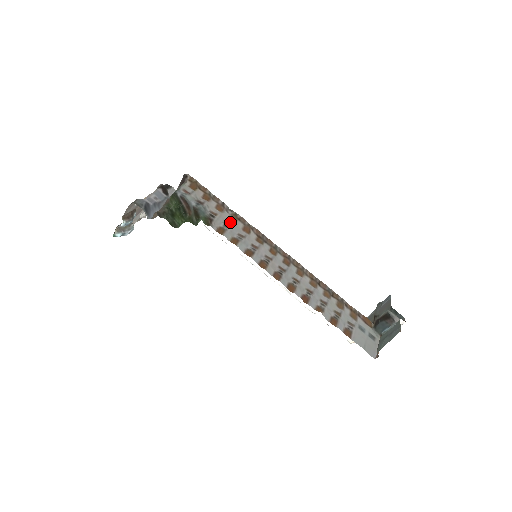
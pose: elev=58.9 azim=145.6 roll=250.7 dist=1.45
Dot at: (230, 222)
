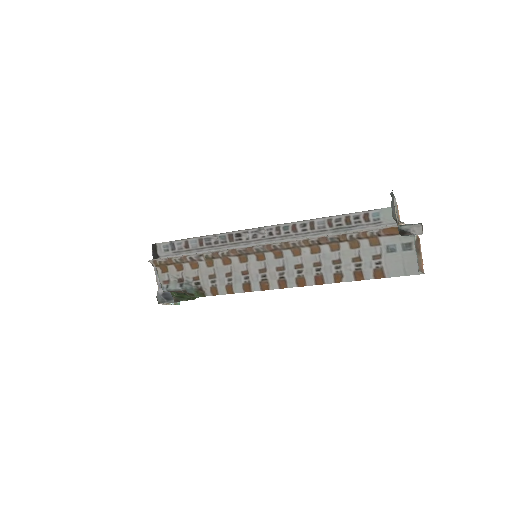
Dot at: (211, 270)
